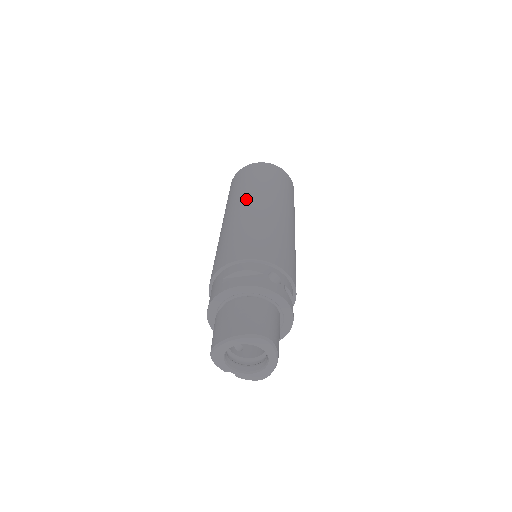
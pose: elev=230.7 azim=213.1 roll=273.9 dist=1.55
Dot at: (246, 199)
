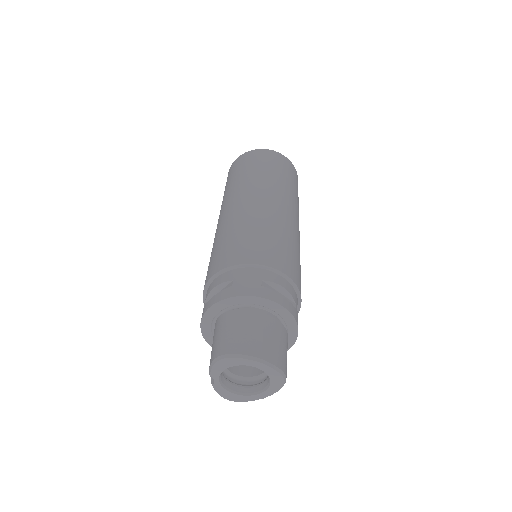
Dot at: (283, 197)
